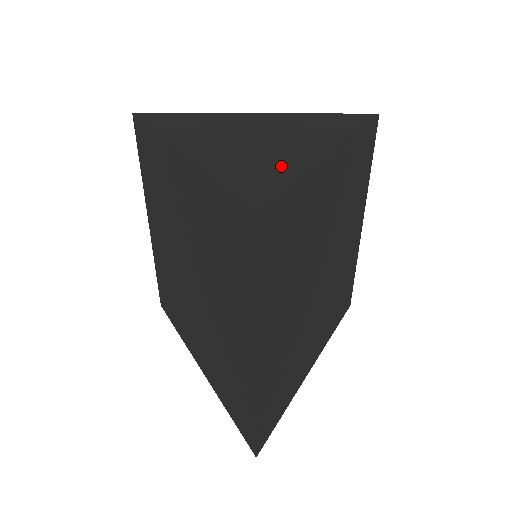
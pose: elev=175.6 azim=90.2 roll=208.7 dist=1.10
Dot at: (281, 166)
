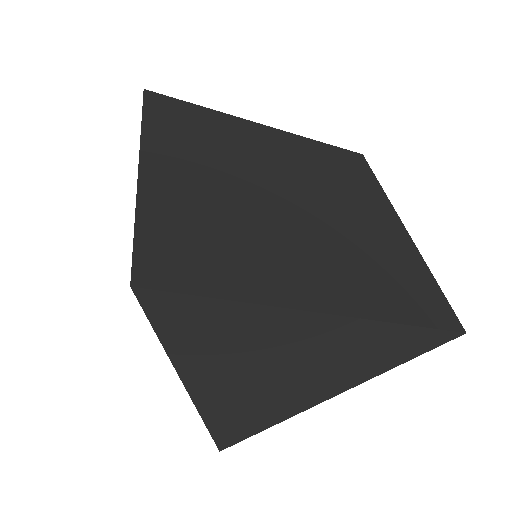
Dot at: occluded
